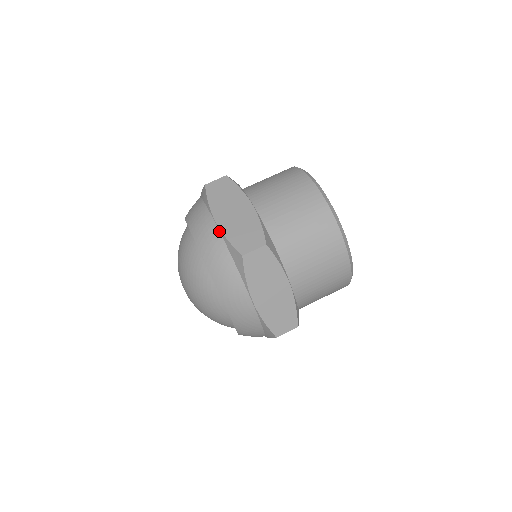
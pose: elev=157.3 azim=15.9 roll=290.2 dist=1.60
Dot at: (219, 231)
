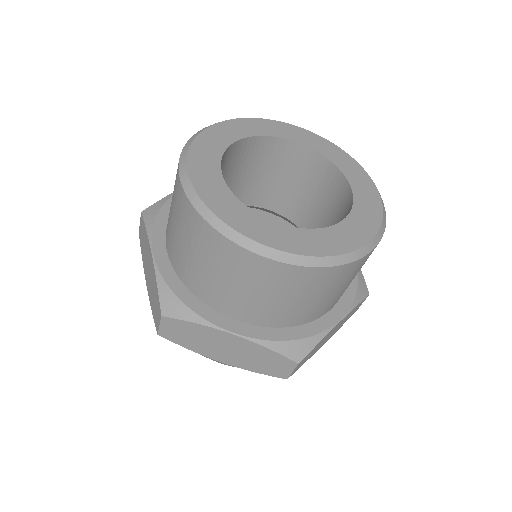
Dot at: (236, 366)
